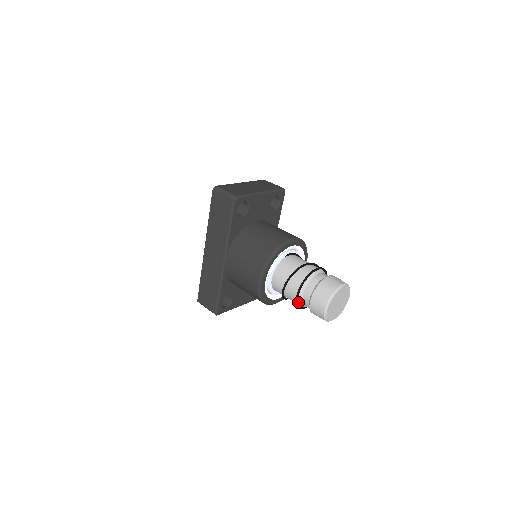
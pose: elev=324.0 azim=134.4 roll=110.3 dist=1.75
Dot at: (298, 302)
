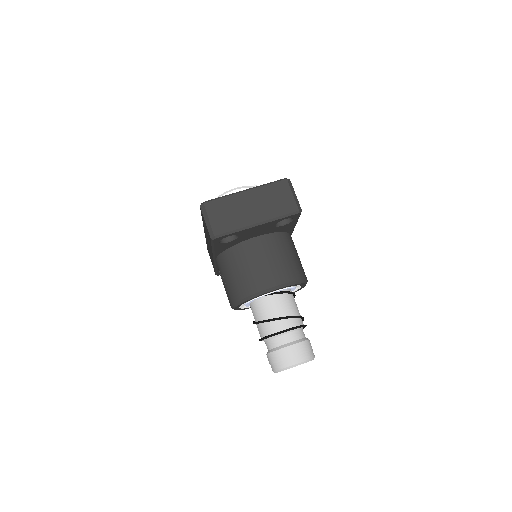
Dot at: occluded
